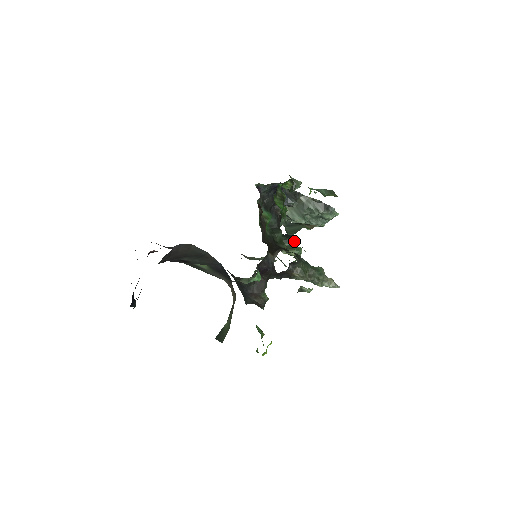
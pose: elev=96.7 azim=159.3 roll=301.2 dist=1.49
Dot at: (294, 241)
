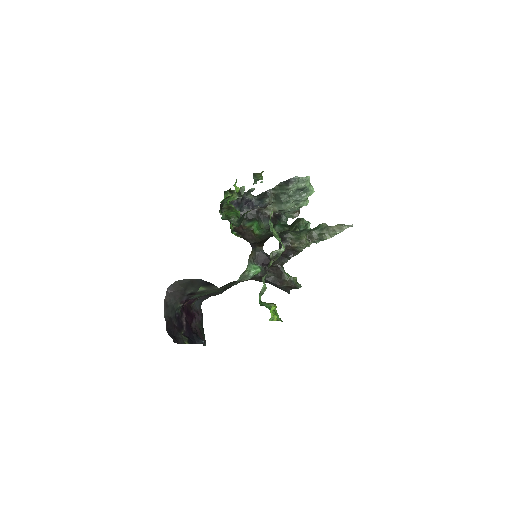
Dot at: (296, 223)
